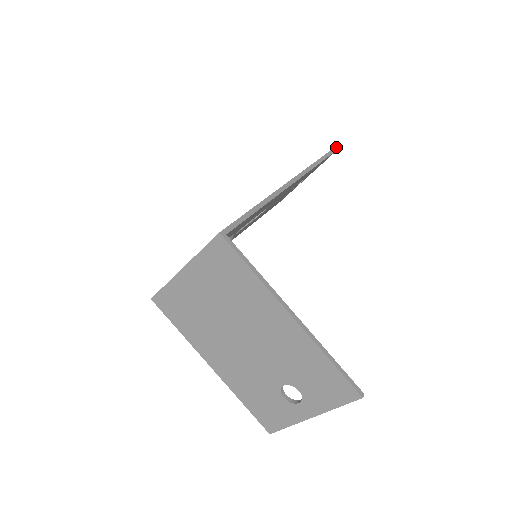
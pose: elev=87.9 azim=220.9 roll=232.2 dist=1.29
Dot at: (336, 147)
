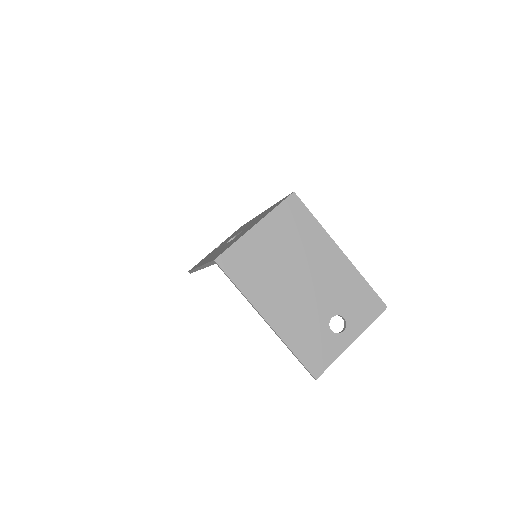
Dot at: occluded
